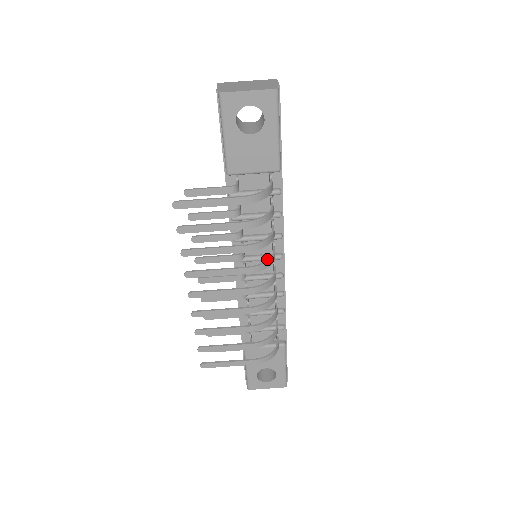
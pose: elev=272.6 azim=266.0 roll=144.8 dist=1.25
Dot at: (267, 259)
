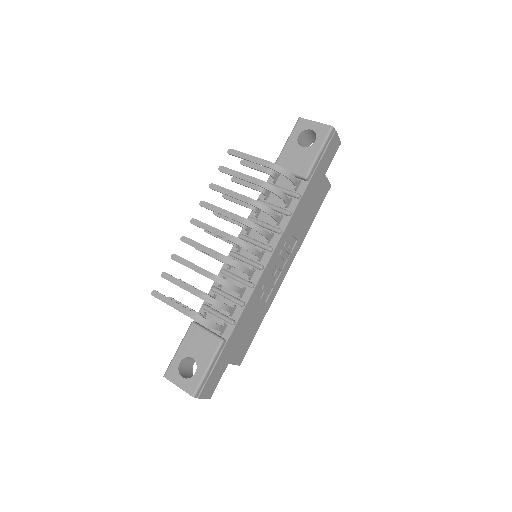
Dot at: (260, 244)
